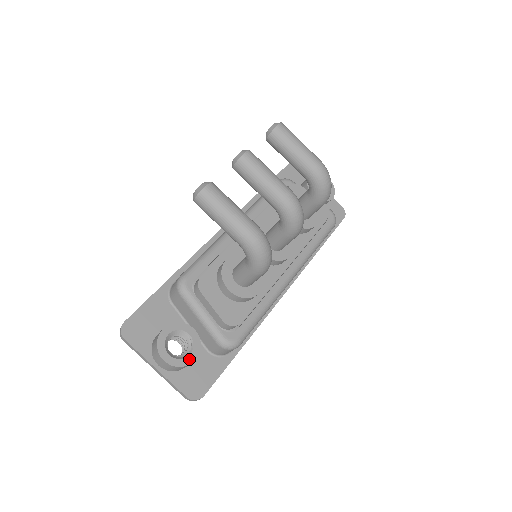
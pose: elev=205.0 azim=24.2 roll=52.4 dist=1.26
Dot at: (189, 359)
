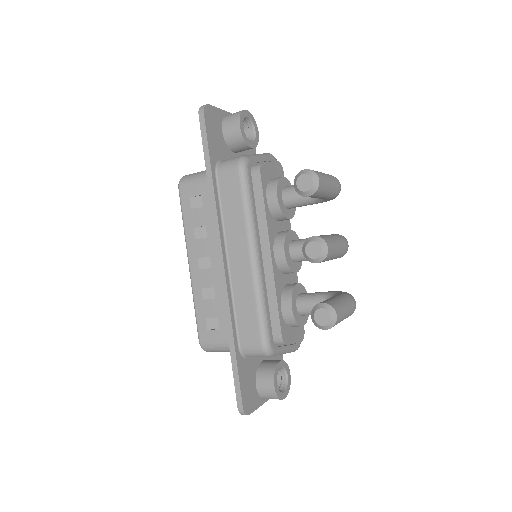
Dot at: (289, 379)
